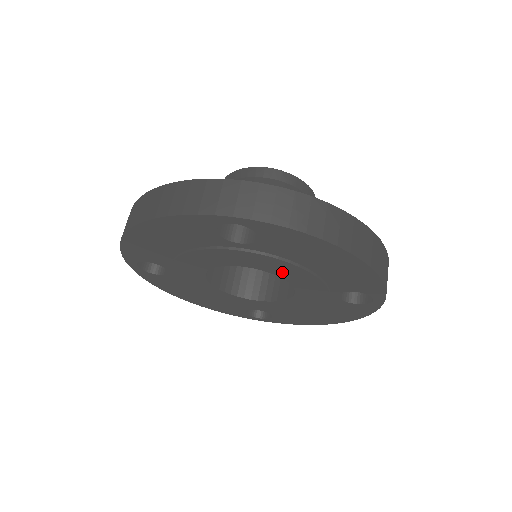
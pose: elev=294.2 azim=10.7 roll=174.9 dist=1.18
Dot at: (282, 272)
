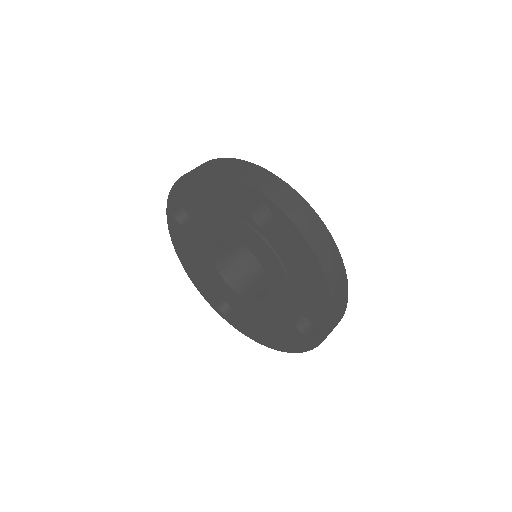
Dot at: (270, 268)
